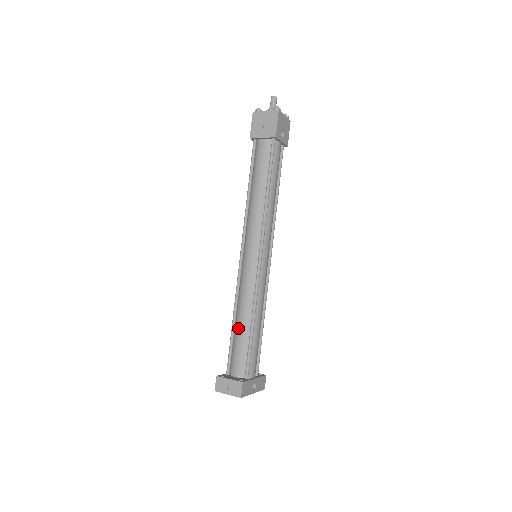
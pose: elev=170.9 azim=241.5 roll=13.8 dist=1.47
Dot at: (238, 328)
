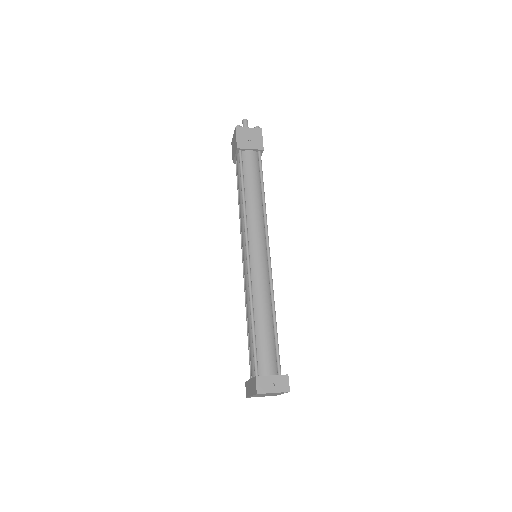
Dot at: (260, 325)
